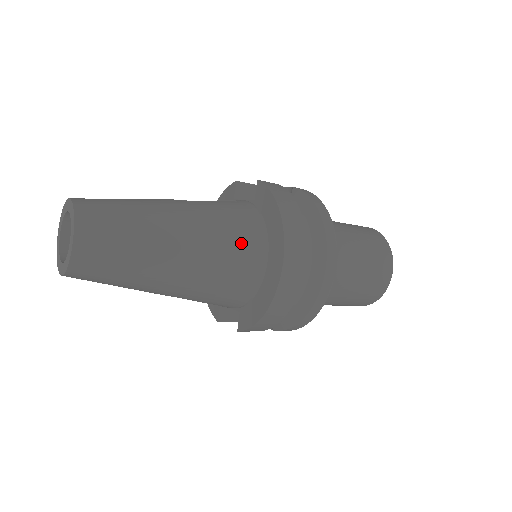
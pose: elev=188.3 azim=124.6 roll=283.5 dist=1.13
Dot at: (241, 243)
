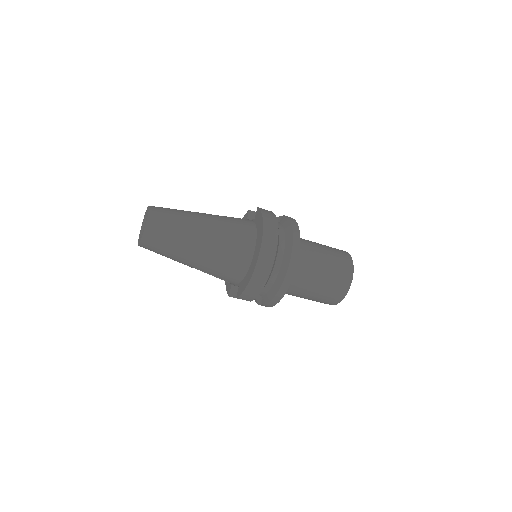
Dot at: (239, 239)
